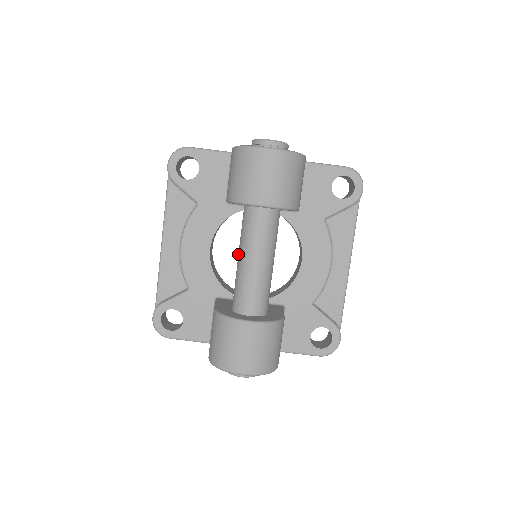
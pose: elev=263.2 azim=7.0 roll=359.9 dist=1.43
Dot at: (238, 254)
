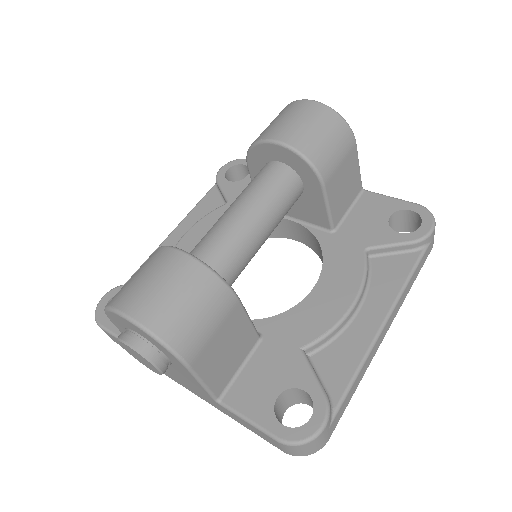
Dot at: occluded
